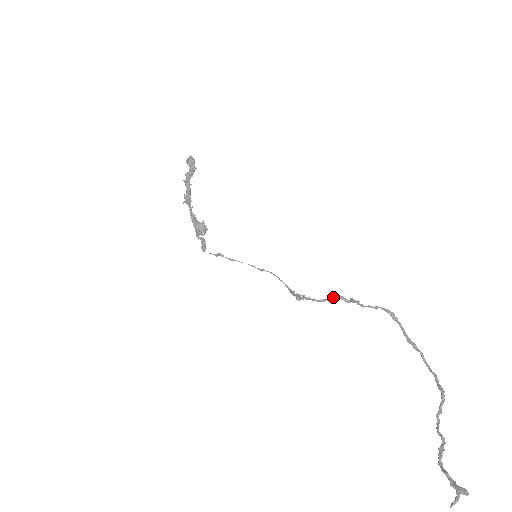
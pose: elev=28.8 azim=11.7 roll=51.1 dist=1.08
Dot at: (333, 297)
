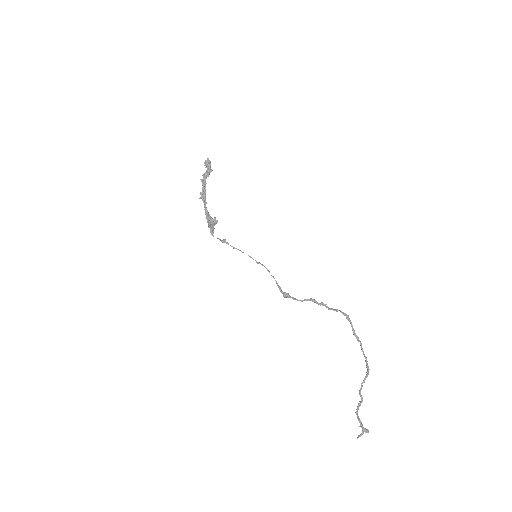
Dot at: (309, 299)
